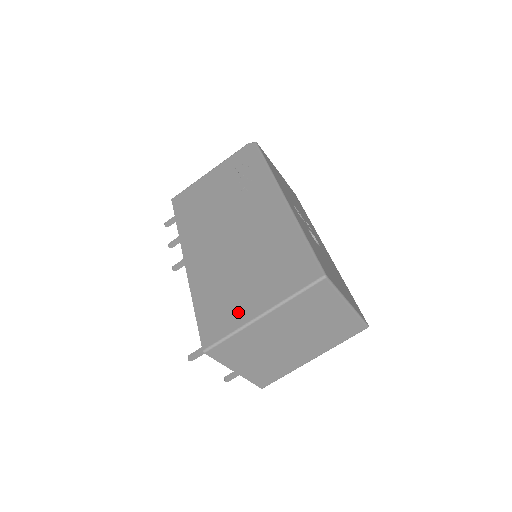
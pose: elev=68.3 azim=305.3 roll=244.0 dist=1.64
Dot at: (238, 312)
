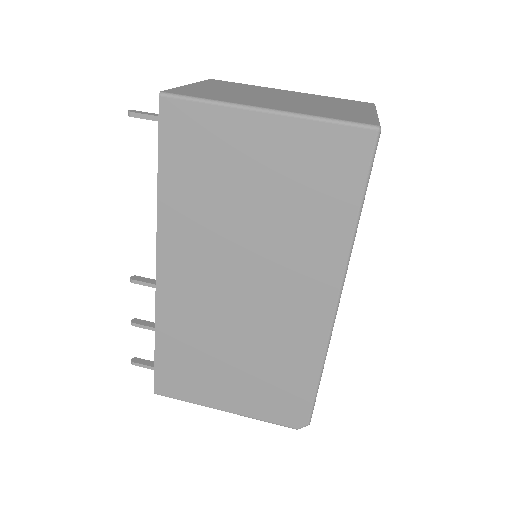
Dot at: occluded
